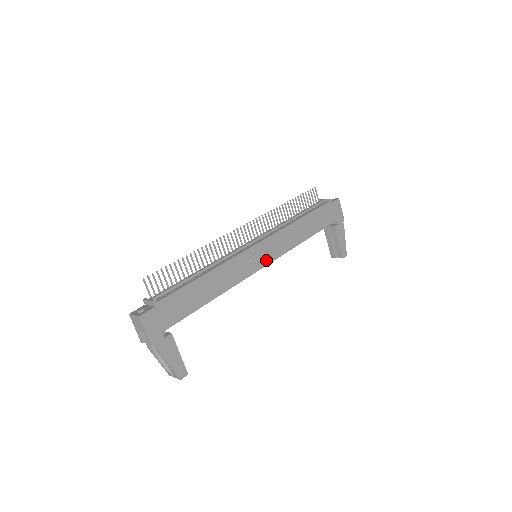
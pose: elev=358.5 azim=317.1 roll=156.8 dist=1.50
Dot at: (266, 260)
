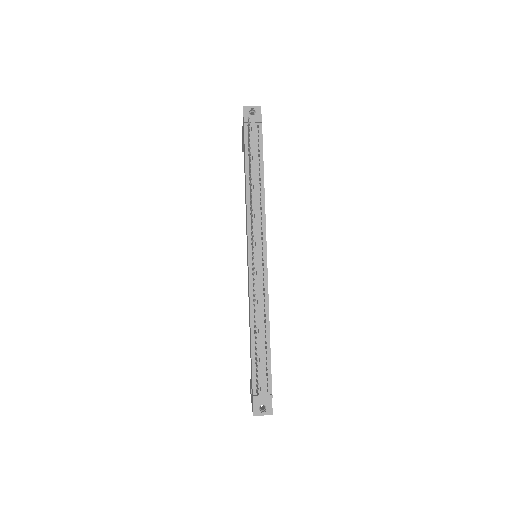
Dot at: occluded
